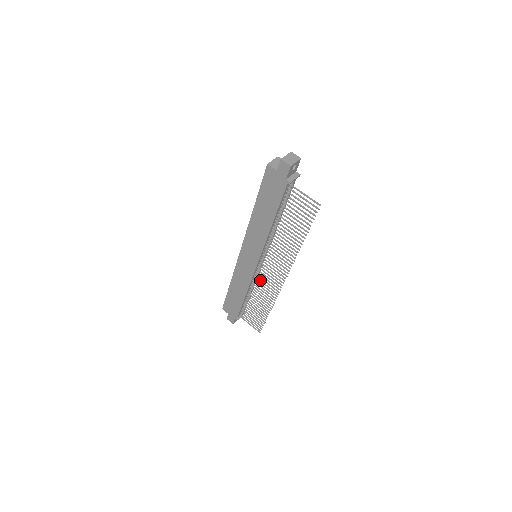
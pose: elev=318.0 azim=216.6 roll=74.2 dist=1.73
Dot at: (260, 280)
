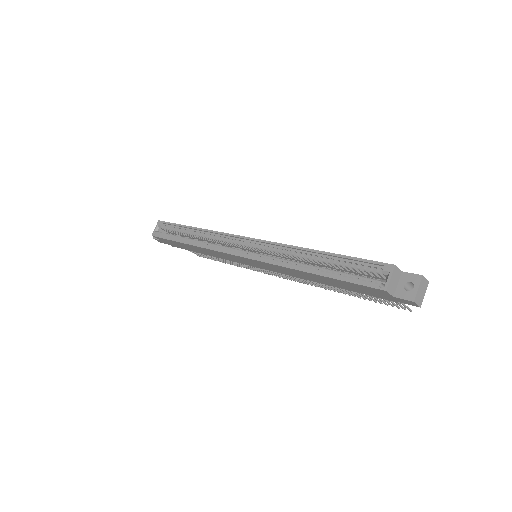
Dot at: occluded
